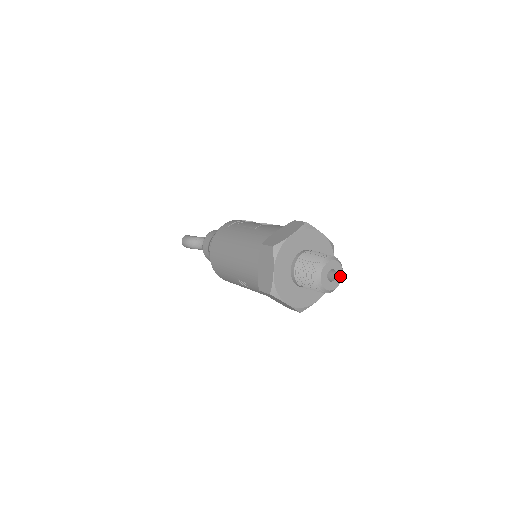
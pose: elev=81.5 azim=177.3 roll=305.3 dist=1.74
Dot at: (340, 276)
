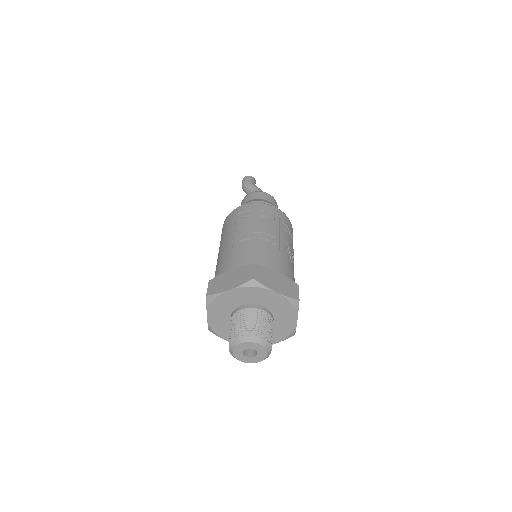
Dot at: (263, 354)
